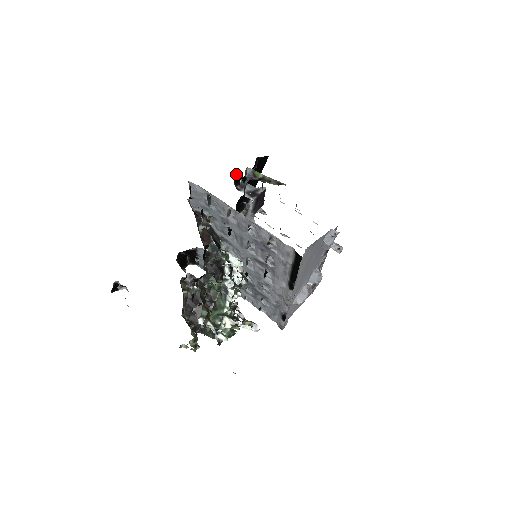
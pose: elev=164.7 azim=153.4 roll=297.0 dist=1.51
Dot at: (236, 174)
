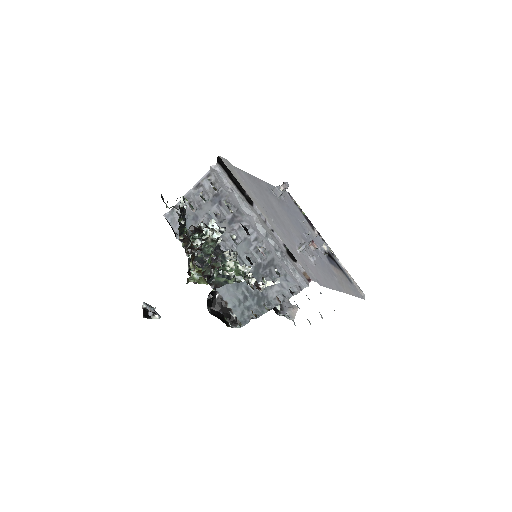
Dot at: occluded
